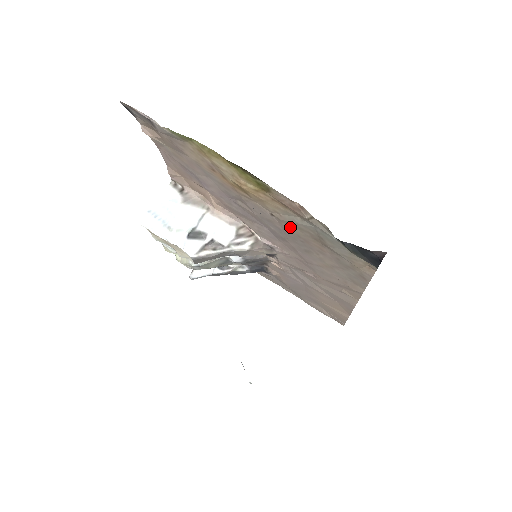
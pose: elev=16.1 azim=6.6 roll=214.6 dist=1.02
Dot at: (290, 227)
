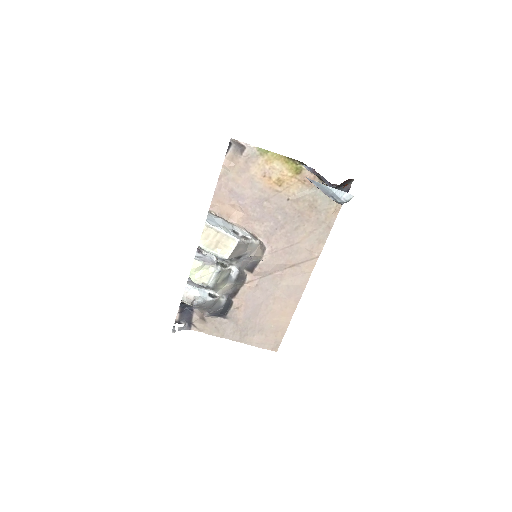
Dot at: (297, 204)
